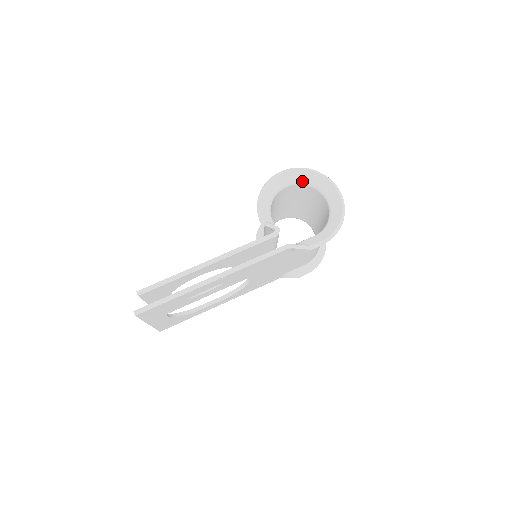
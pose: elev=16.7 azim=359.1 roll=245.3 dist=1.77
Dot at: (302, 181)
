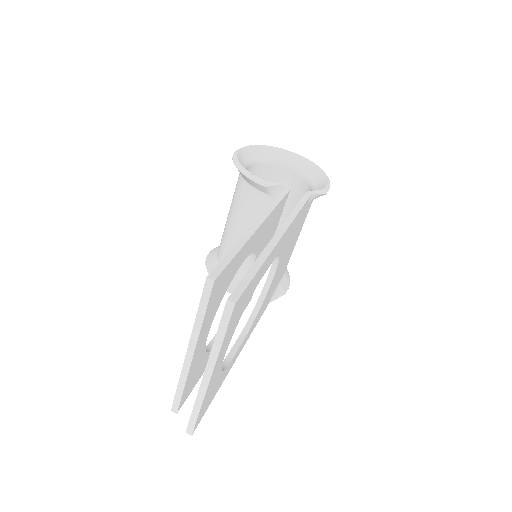
Dot at: (257, 159)
